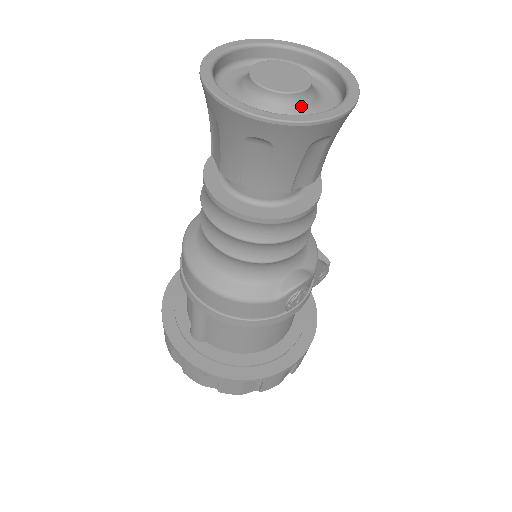
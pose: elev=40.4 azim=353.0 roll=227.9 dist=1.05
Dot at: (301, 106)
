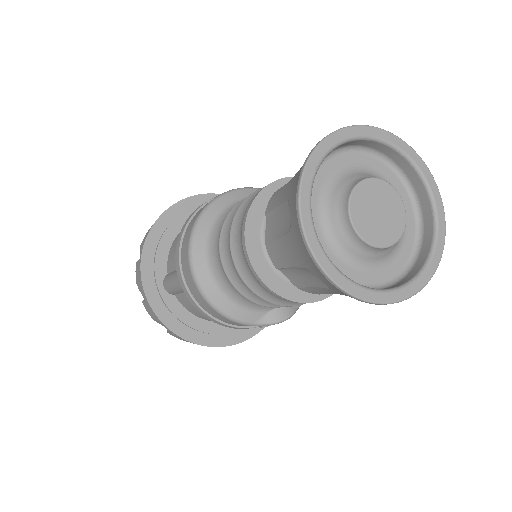
Dot at: (378, 256)
